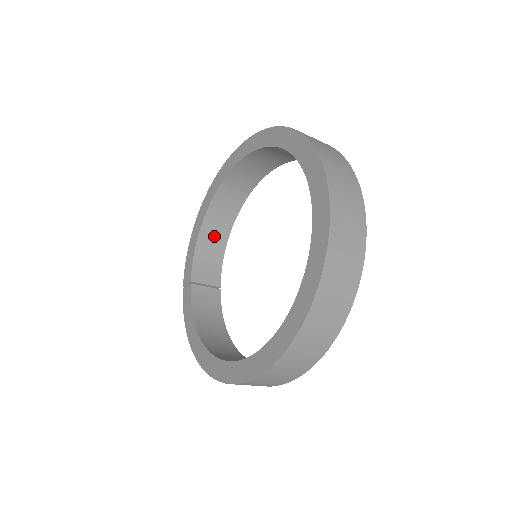
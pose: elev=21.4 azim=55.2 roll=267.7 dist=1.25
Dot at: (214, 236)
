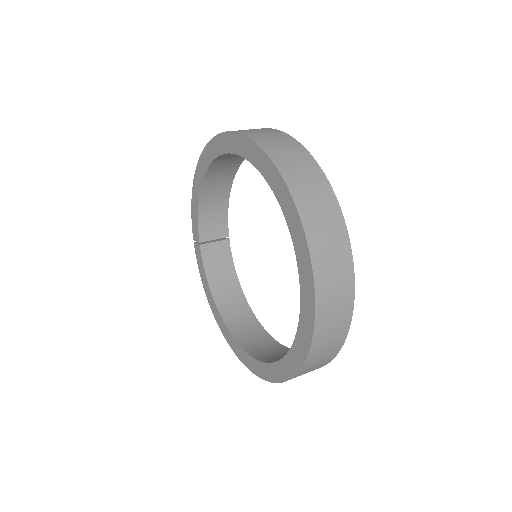
Dot at: (215, 194)
